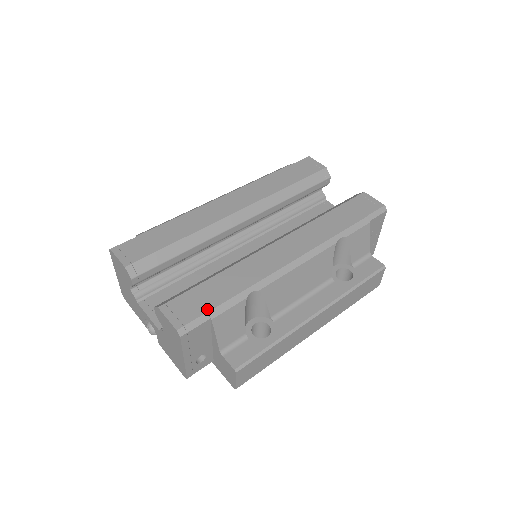
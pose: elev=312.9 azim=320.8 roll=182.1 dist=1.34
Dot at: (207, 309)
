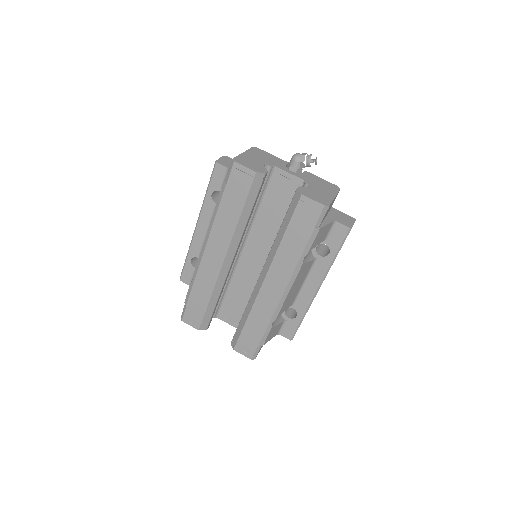
Dot at: (257, 344)
